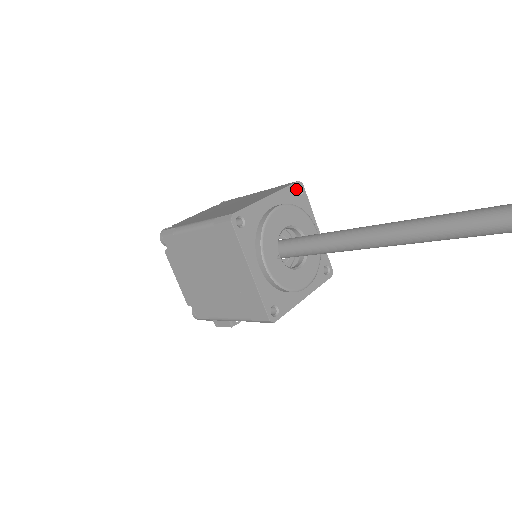
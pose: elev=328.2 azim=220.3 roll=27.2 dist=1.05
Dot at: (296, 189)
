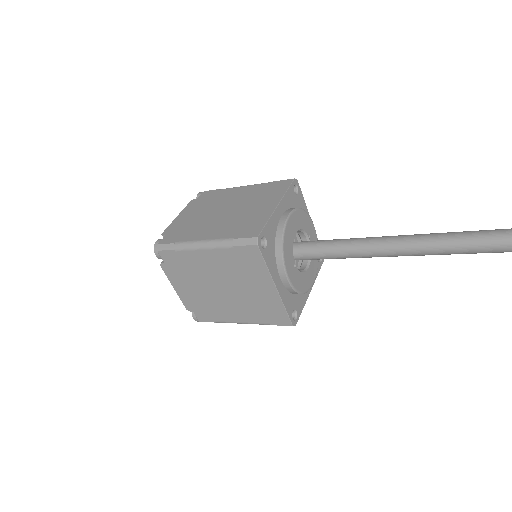
Dot at: occluded
